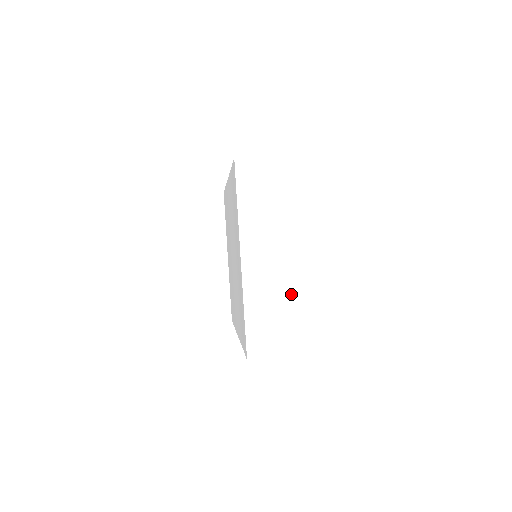
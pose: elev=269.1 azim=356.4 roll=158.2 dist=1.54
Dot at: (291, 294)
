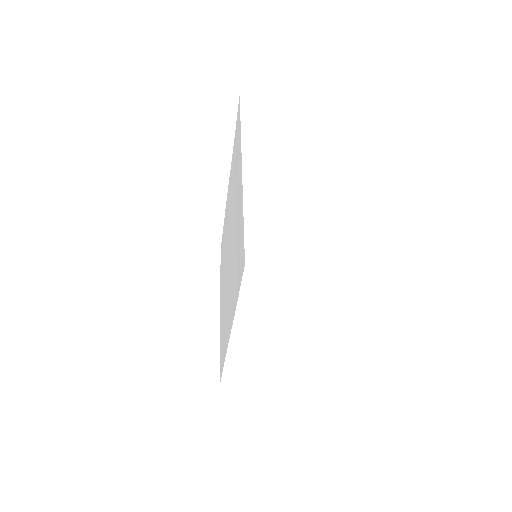
Dot at: (302, 204)
